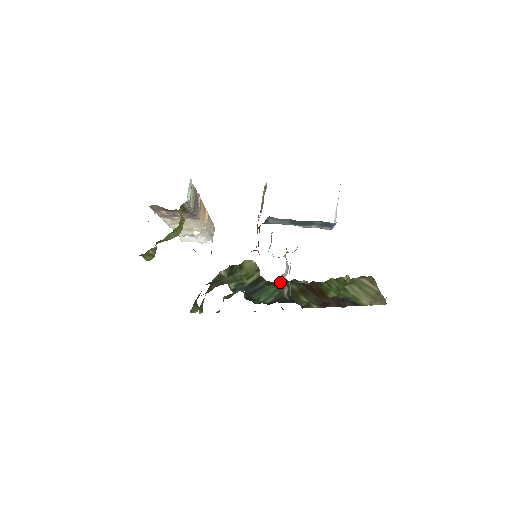
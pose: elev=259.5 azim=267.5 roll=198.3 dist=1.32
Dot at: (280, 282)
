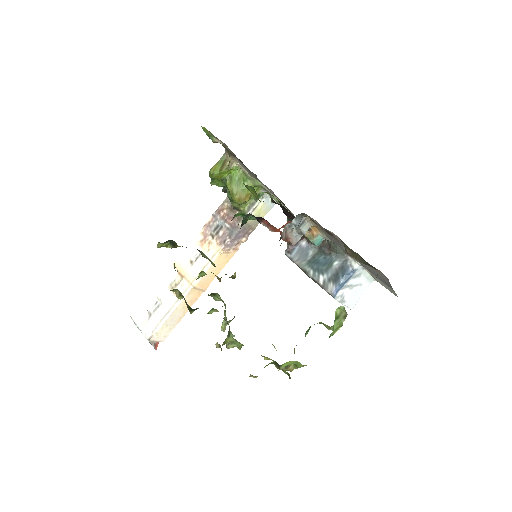
Dot at: occluded
